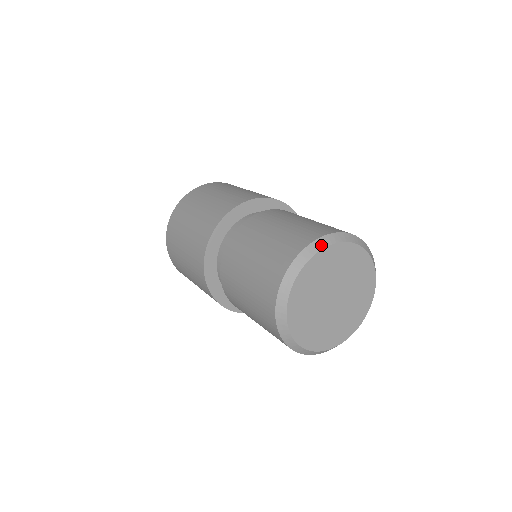
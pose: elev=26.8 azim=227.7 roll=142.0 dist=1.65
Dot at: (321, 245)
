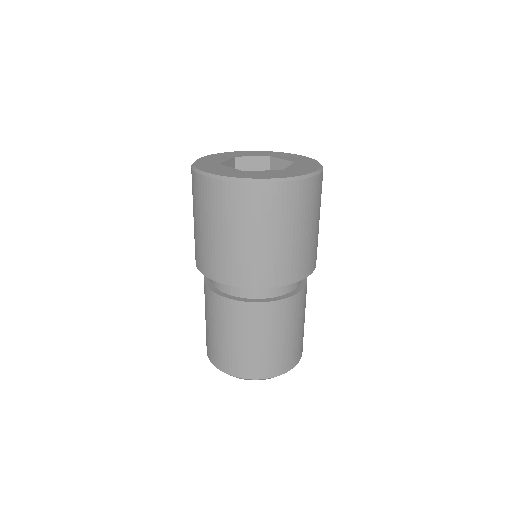
Dot at: occluded
